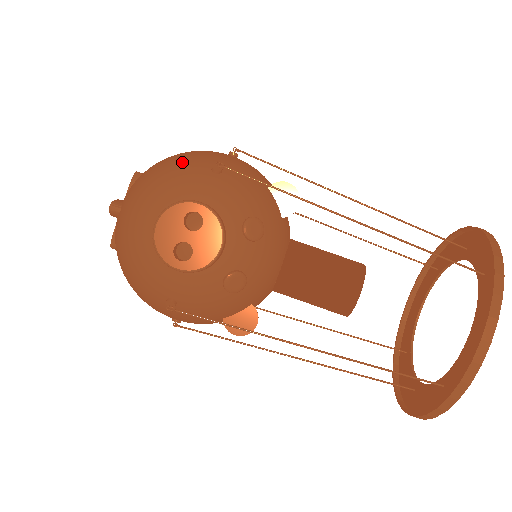
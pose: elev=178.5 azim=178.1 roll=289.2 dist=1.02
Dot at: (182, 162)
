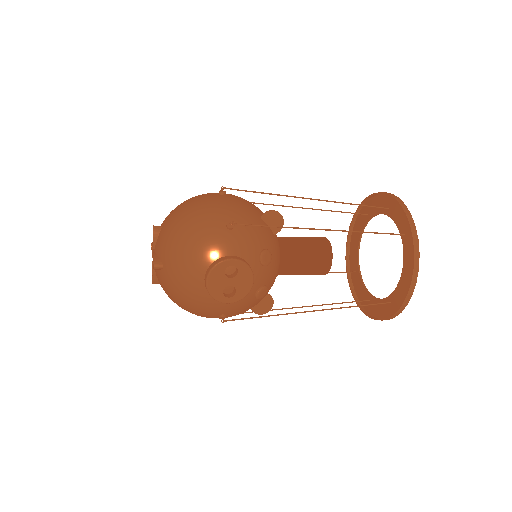
Dot at: (201, 225)
